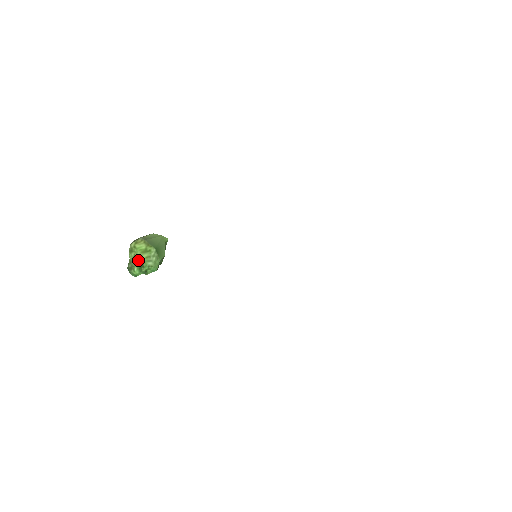
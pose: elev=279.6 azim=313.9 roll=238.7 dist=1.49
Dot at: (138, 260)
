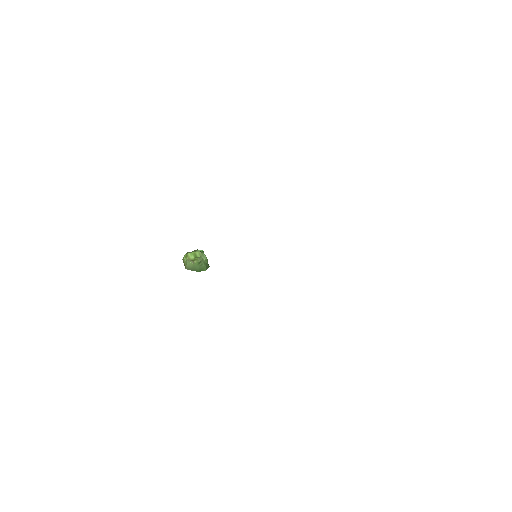
Dot at: occluded
